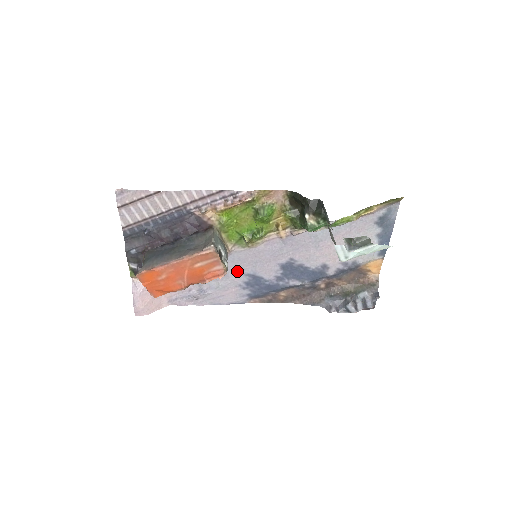
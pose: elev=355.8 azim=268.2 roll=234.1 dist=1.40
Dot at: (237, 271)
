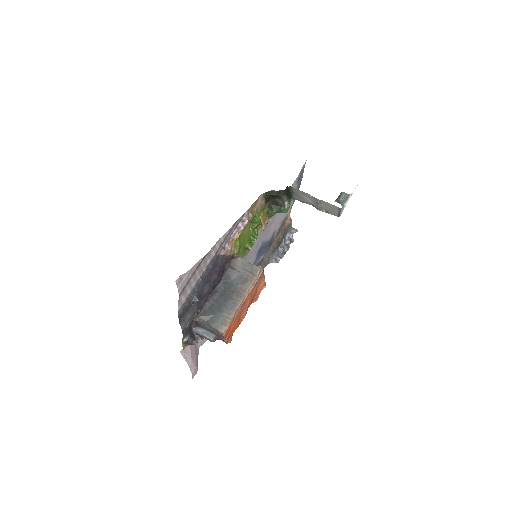
Dot at: occluded
